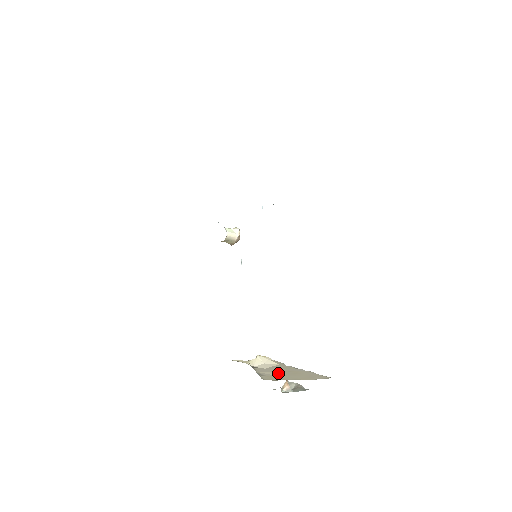
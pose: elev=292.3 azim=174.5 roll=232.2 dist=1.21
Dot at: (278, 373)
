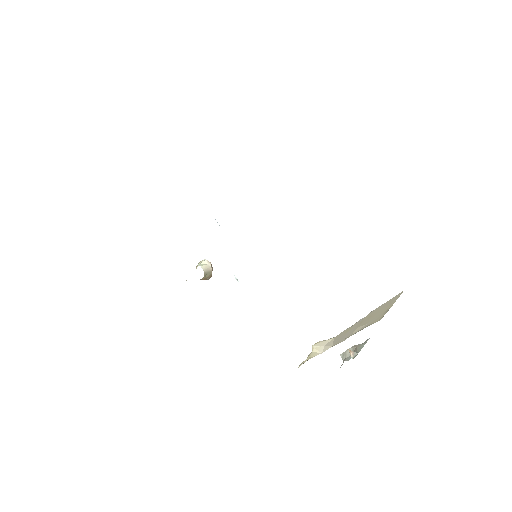
Dot at: occluded
